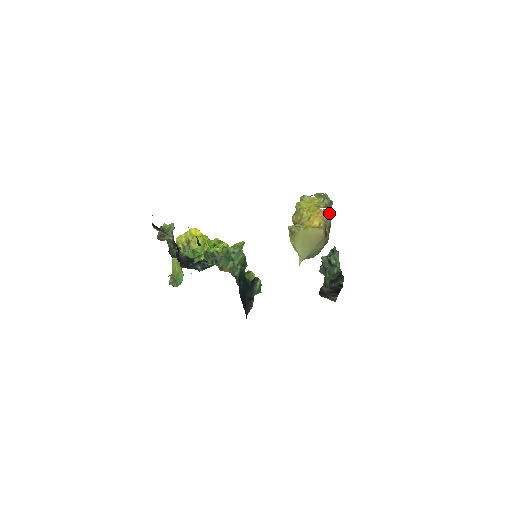
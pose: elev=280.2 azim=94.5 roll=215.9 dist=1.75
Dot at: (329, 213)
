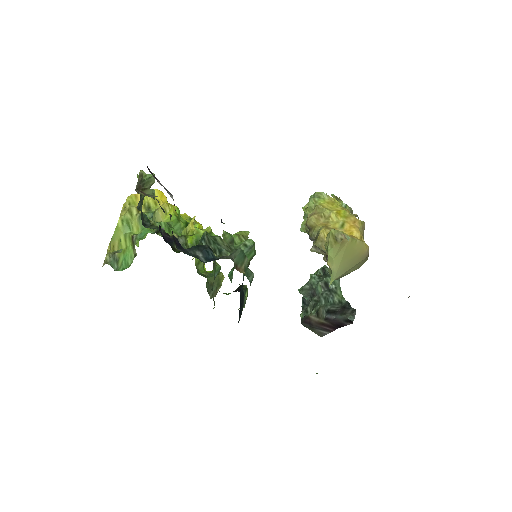
Dot at: occluded
